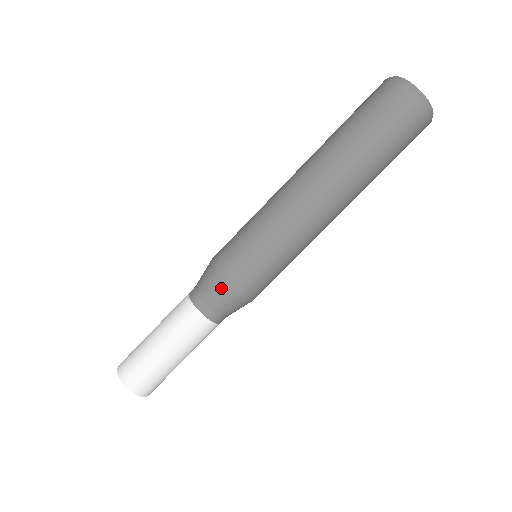
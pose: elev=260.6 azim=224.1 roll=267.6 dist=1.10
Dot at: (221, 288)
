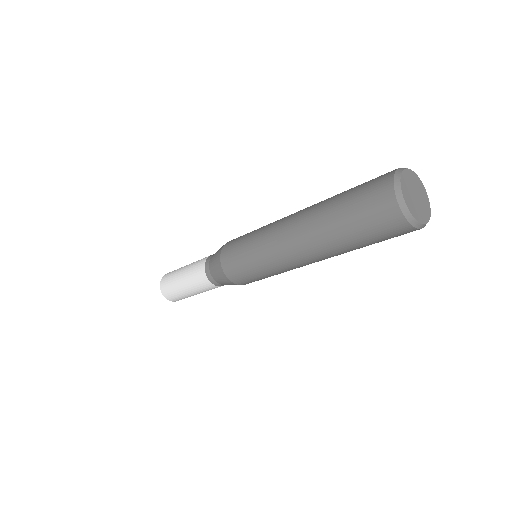
Dot at: occluded
